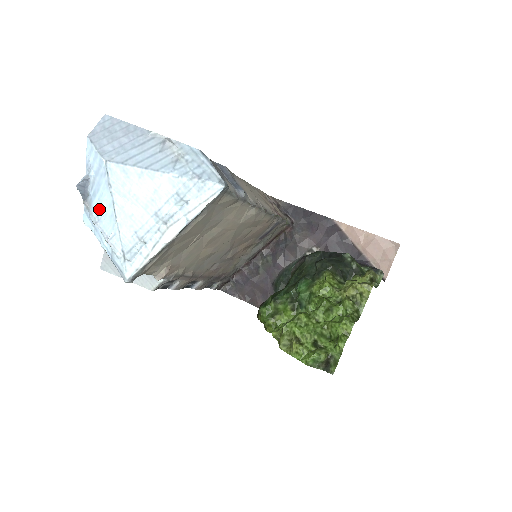
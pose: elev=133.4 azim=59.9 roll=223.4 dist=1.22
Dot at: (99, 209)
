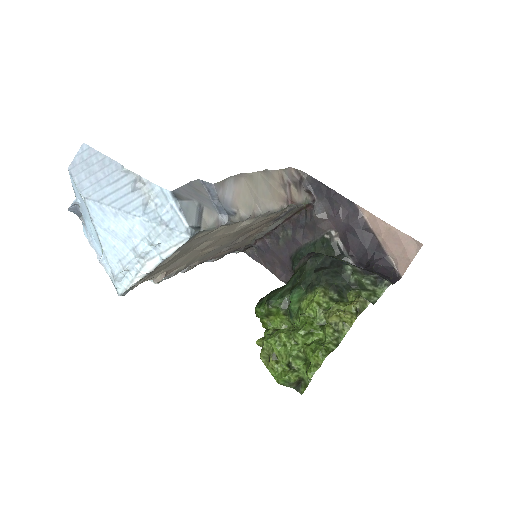
Dot at: (90, 231)
